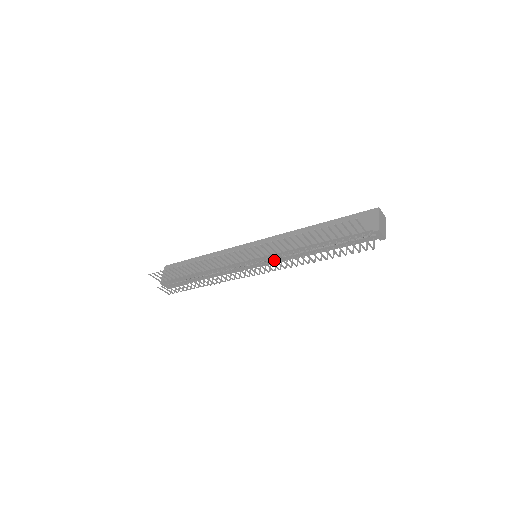
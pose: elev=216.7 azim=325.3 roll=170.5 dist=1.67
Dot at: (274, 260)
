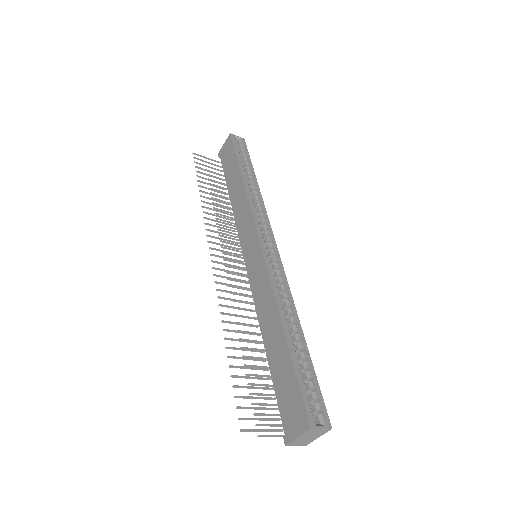
Dot at: occluded
